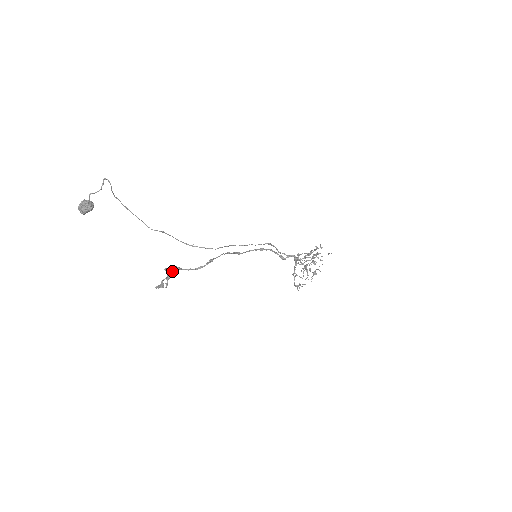
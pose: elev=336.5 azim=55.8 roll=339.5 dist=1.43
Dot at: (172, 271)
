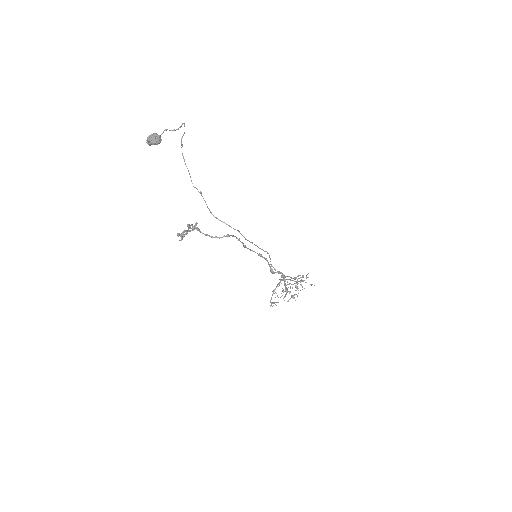
Dot at: (194, 228)
